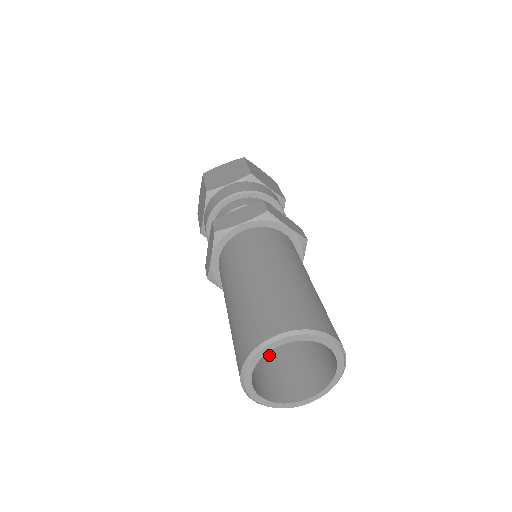
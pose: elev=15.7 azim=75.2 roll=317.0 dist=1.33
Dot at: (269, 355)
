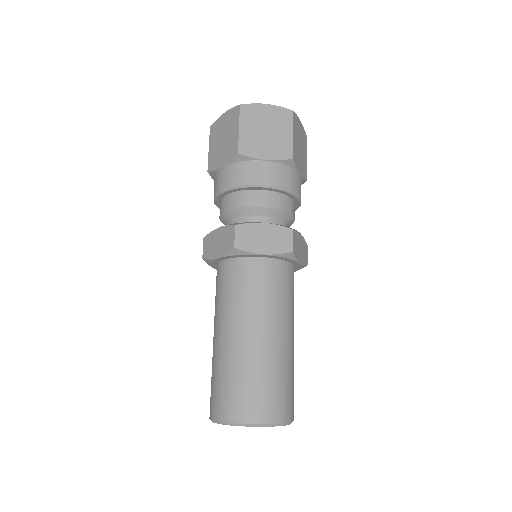
Dot at: occluded
